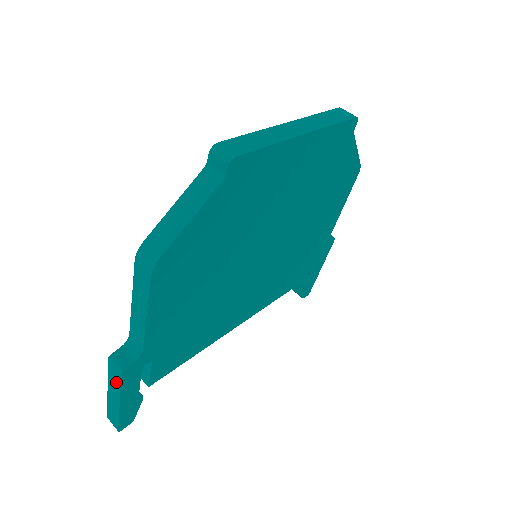
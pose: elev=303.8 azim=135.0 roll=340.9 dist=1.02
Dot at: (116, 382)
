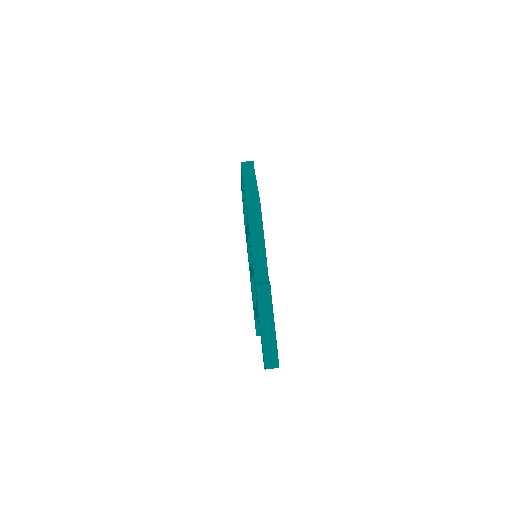
Dot at: (267, 303)
